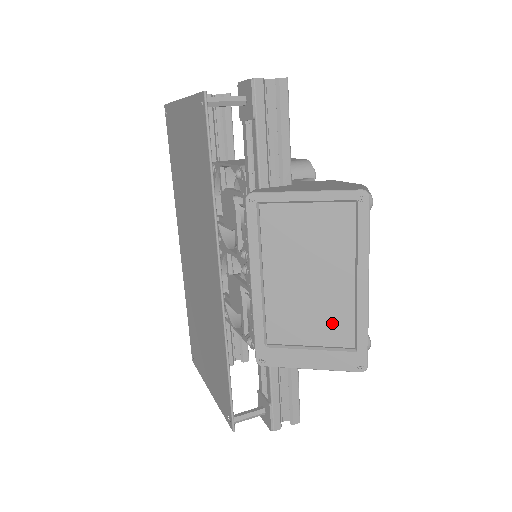
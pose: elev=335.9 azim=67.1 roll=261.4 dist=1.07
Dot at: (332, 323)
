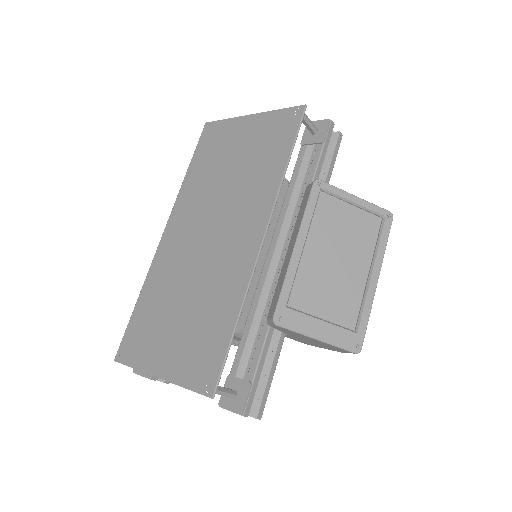
Dot at: (343, 304)
